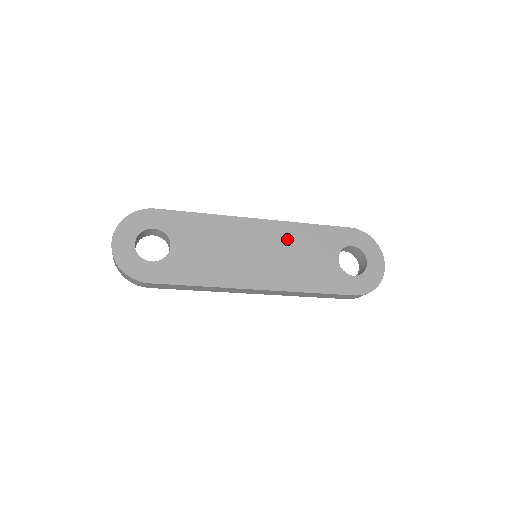
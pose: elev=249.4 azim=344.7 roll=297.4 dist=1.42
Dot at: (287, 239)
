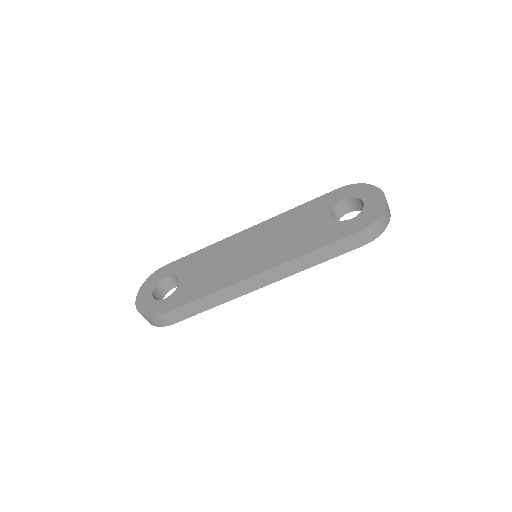
Dot at: (277, 228)
